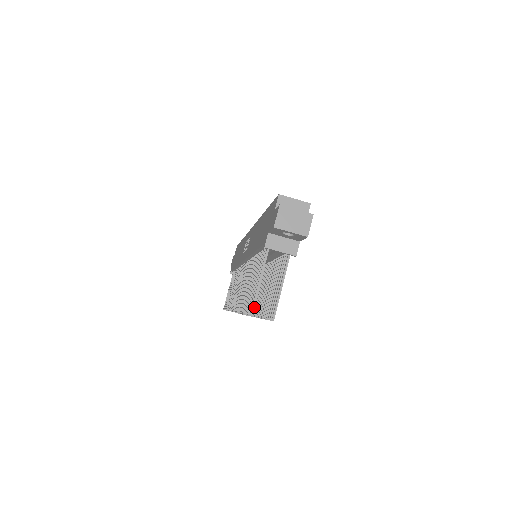
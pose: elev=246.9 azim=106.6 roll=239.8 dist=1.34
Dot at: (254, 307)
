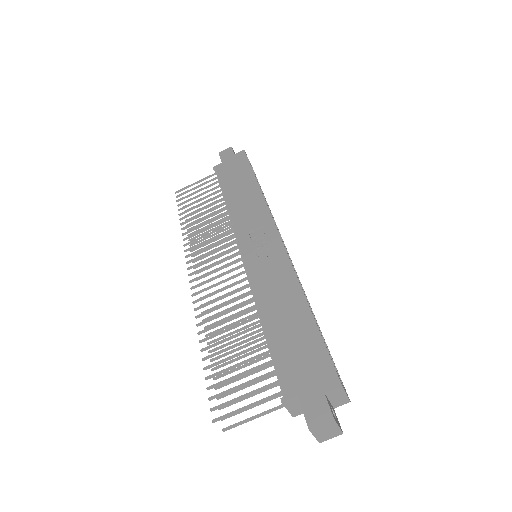
Dot at: occluded
